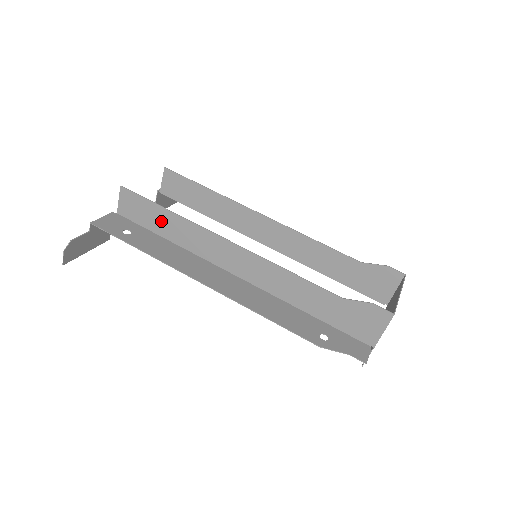
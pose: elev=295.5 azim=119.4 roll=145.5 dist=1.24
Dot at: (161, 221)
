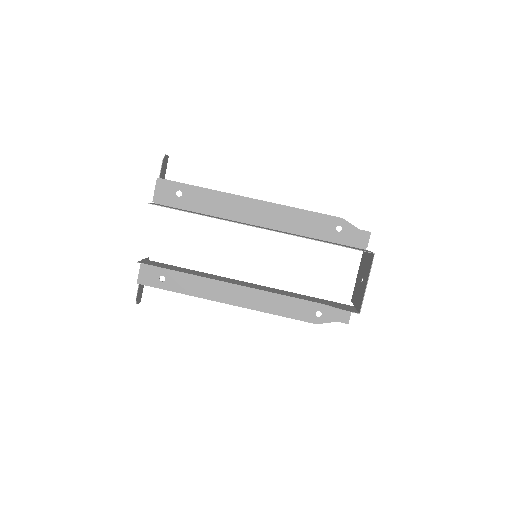
Dot at: occluded
